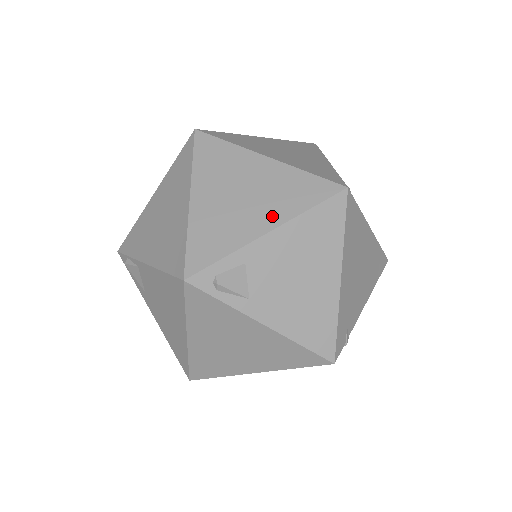
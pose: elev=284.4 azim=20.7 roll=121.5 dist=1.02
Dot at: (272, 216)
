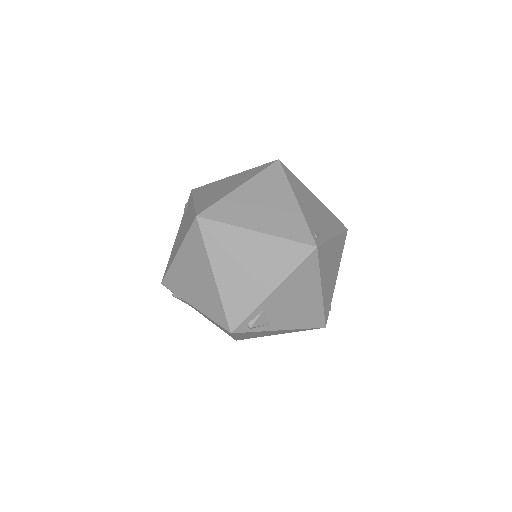
Dot at: (272, 279)
